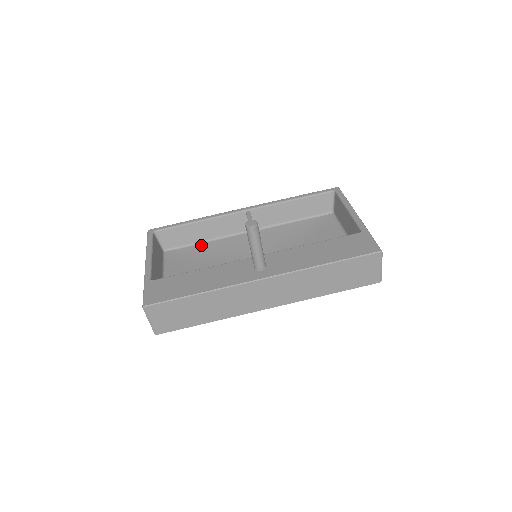
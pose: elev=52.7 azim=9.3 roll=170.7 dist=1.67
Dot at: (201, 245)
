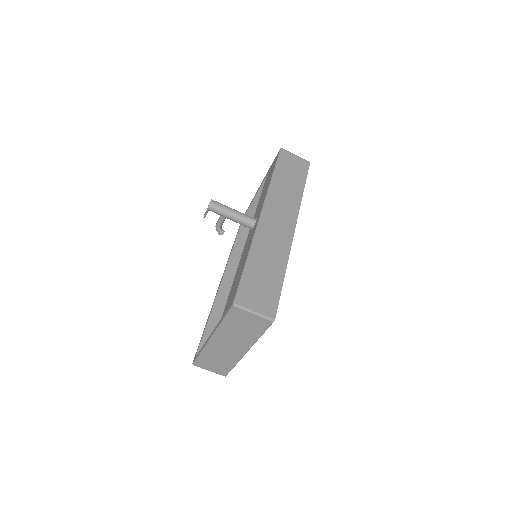
Dot at: occluded
